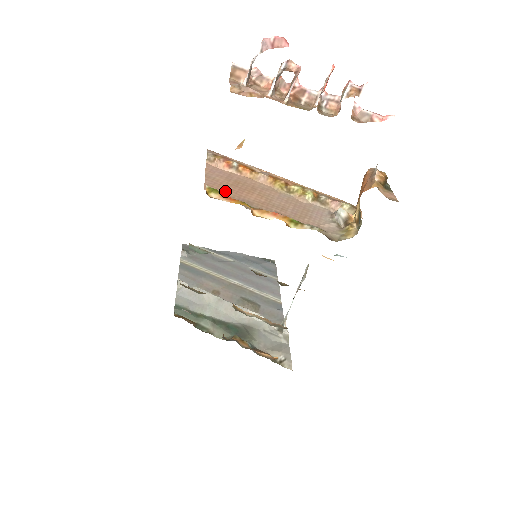
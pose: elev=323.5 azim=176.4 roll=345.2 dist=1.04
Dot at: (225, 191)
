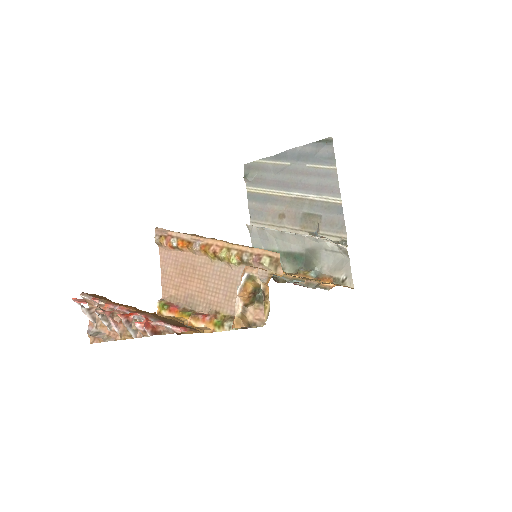
Dot at: (175, 289)
